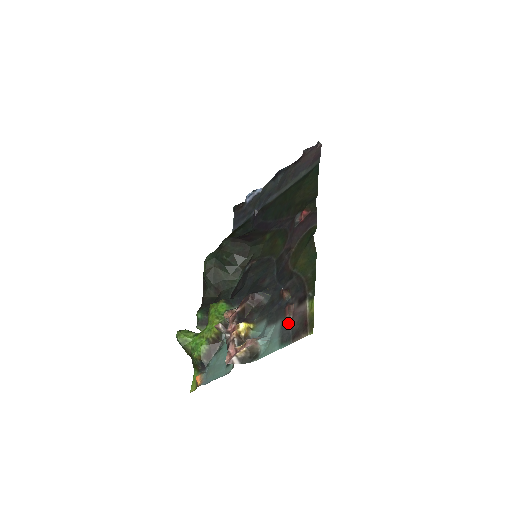
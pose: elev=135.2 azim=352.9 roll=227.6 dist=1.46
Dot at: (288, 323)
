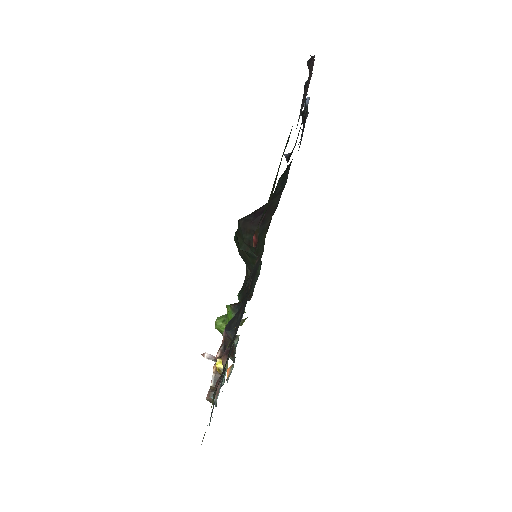
Dot at: (214, 403)
